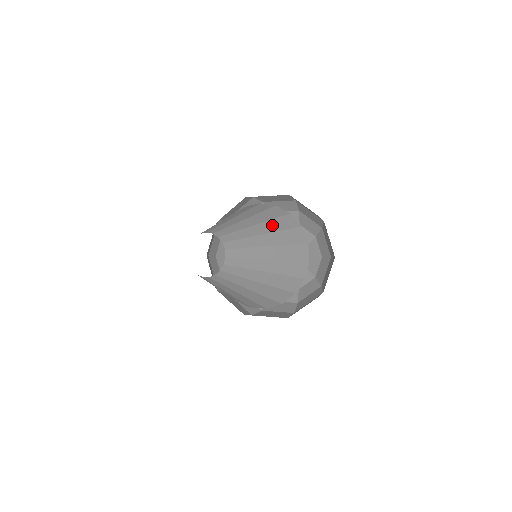
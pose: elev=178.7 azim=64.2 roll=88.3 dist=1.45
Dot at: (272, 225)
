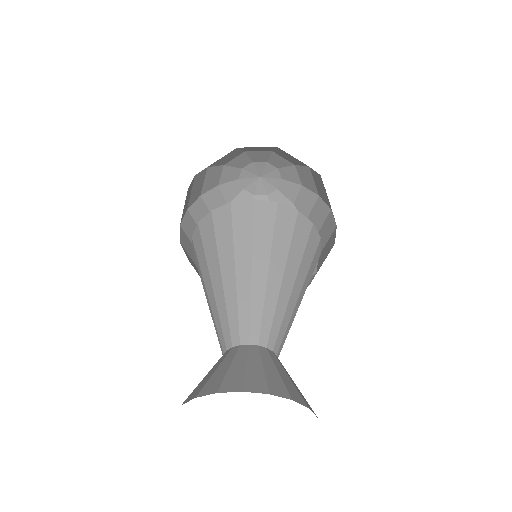
Dot at: (294, 258)
